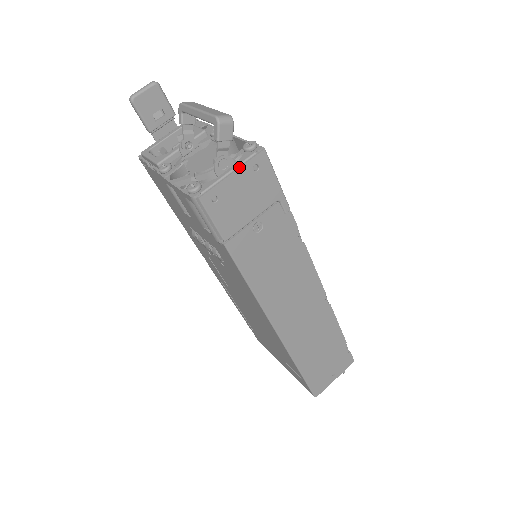
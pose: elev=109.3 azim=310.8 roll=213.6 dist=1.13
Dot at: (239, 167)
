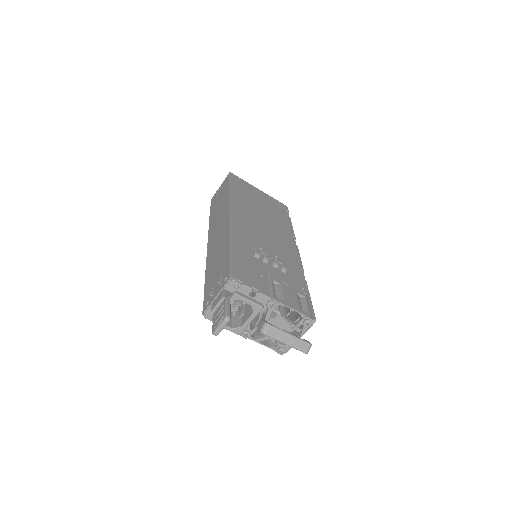
Dot at: occluded
